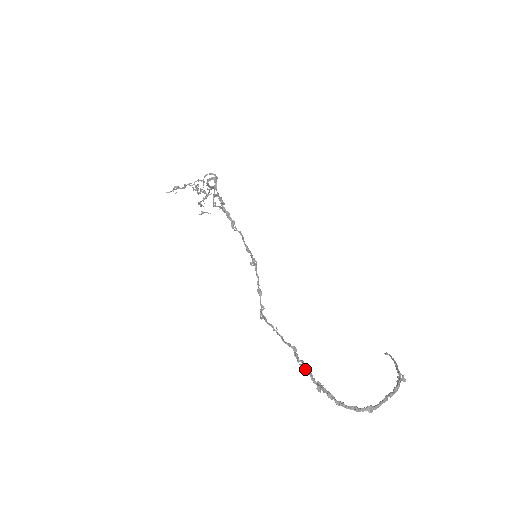
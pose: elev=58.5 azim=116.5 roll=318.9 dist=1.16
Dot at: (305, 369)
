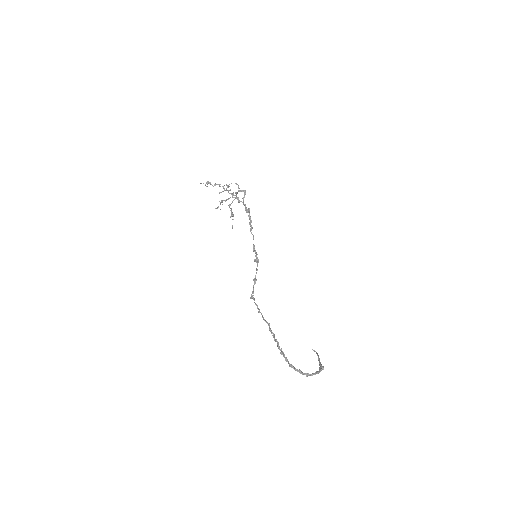
Dot at: (275, 339)
